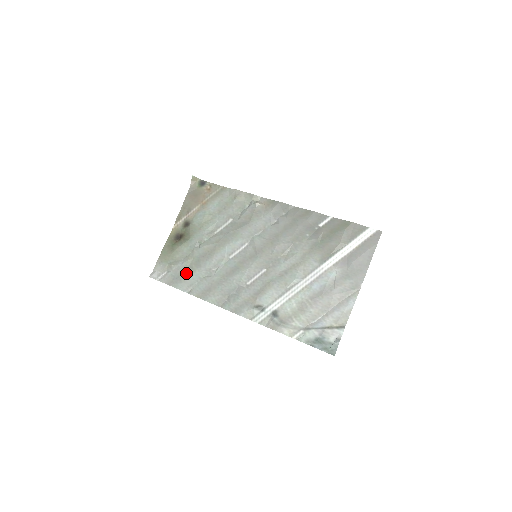
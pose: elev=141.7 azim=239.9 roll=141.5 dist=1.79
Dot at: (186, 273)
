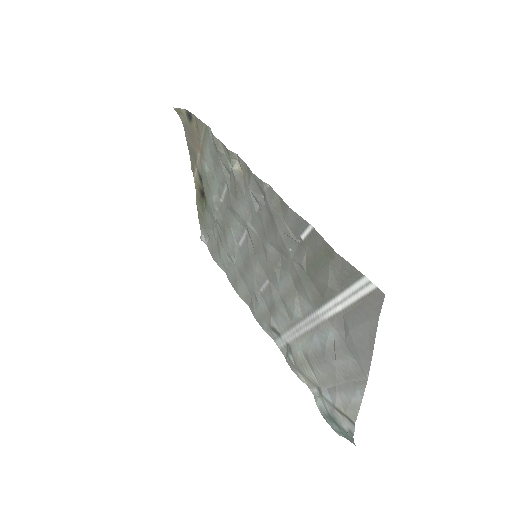
Dot at: (217, 249)
